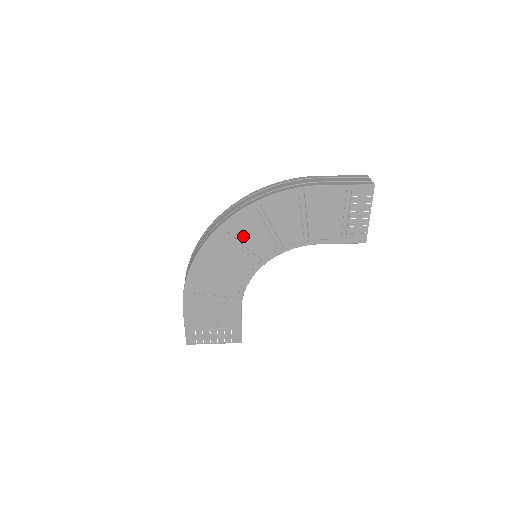
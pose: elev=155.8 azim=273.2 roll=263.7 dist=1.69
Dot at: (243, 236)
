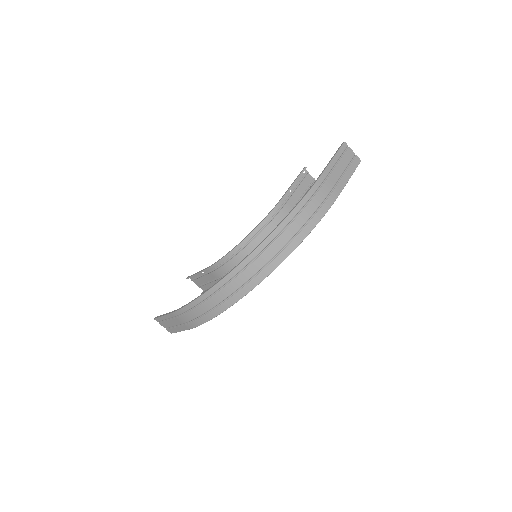
Dot at: occluded
